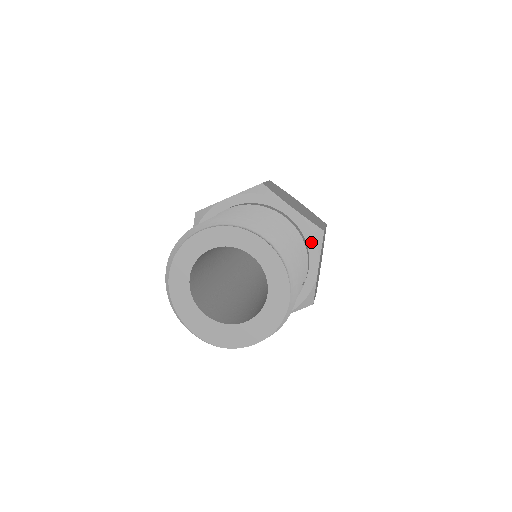
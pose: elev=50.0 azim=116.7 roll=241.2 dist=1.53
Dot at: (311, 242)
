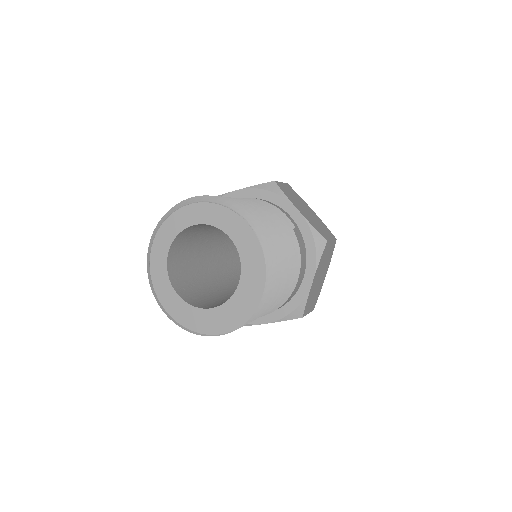
Dot at: (272, 197)
